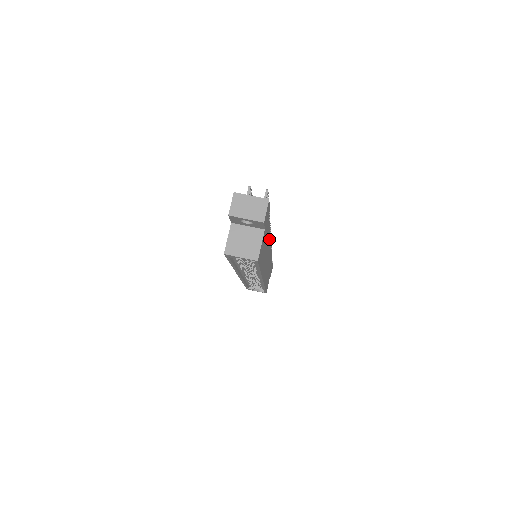
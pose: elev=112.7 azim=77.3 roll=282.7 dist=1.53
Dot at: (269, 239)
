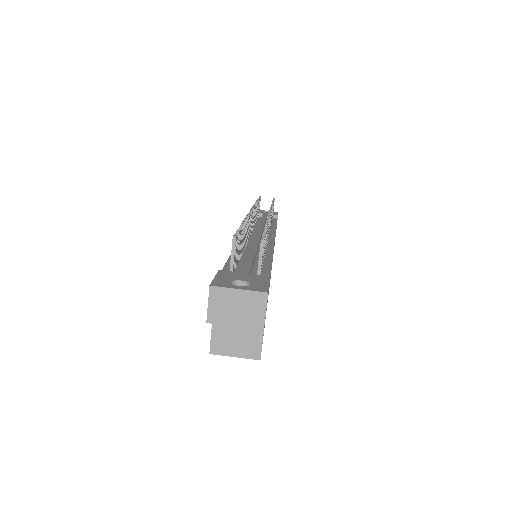
Dot at: occluded
